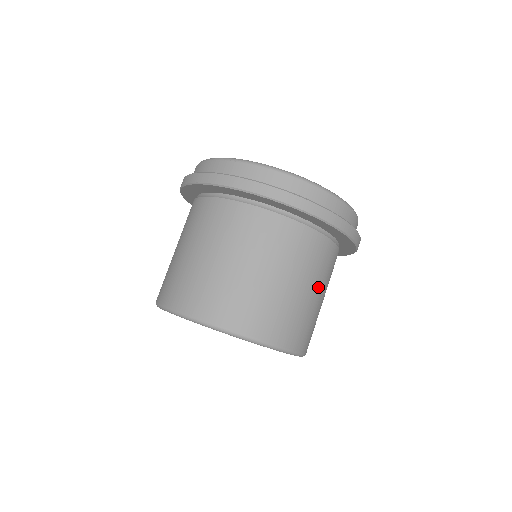
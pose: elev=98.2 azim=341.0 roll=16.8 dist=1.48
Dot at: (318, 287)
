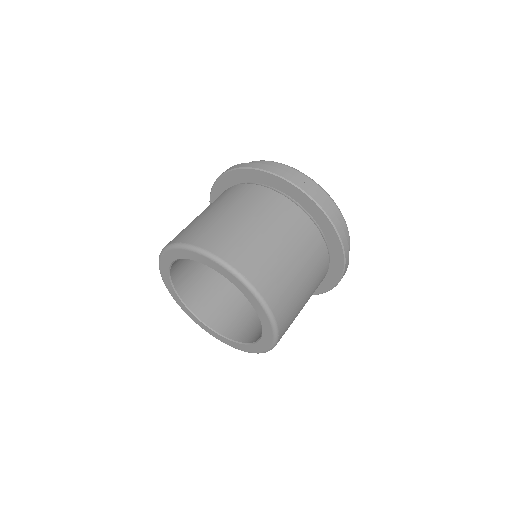
Dot at: (280, 237)
